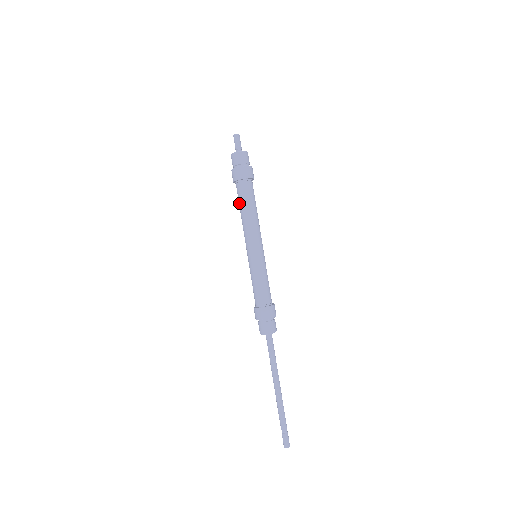
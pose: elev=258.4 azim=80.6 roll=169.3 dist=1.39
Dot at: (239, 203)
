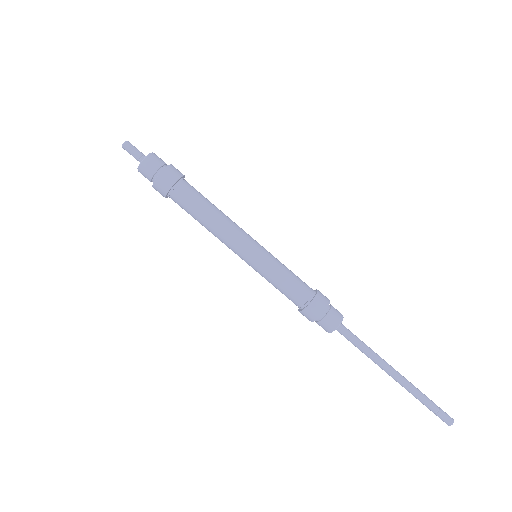
Dot at: occluded
